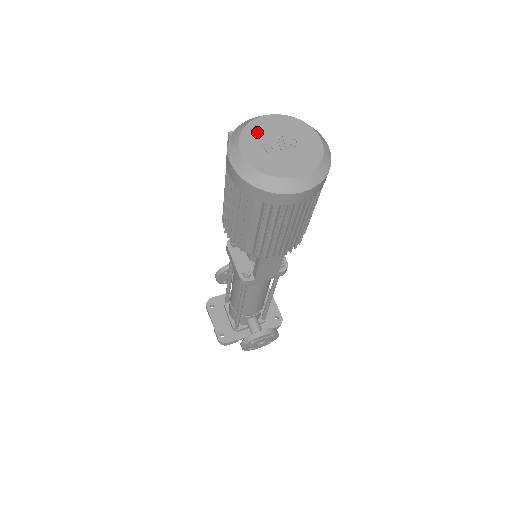
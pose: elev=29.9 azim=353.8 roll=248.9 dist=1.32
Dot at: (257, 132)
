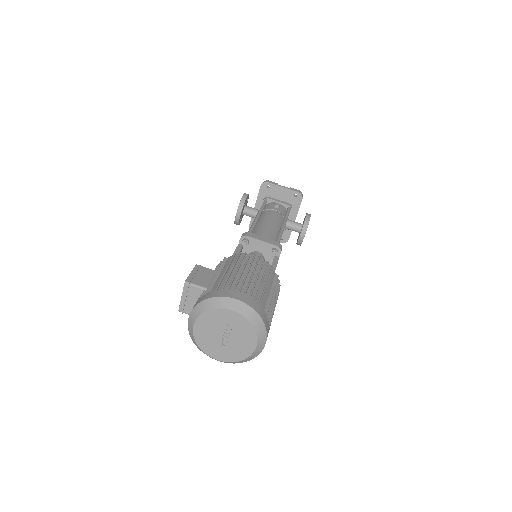
Dot at: (205, 341)
